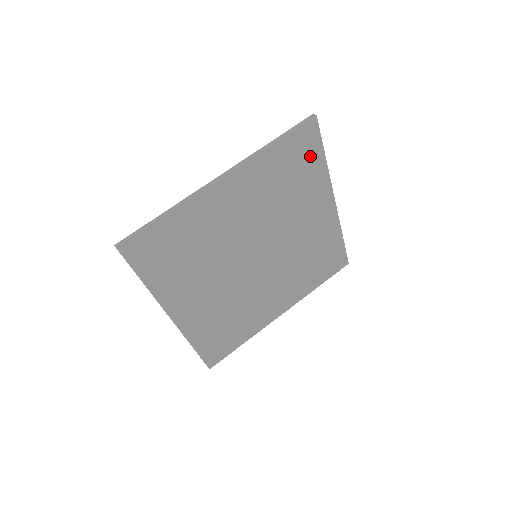
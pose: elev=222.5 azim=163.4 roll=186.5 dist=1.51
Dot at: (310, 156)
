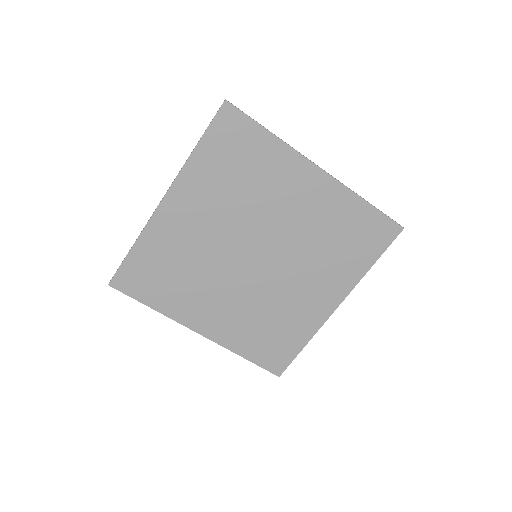
Dot at: (369, 247)
